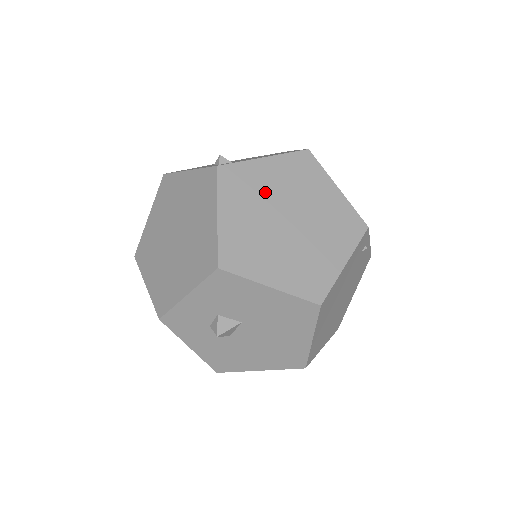
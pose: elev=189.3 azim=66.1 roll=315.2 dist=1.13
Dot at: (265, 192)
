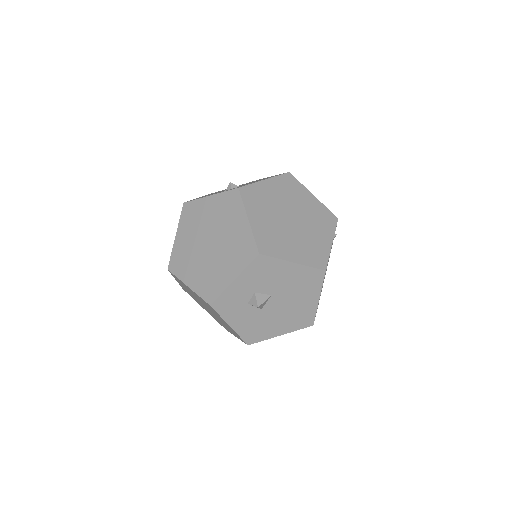
Dot at: (272, 202)
